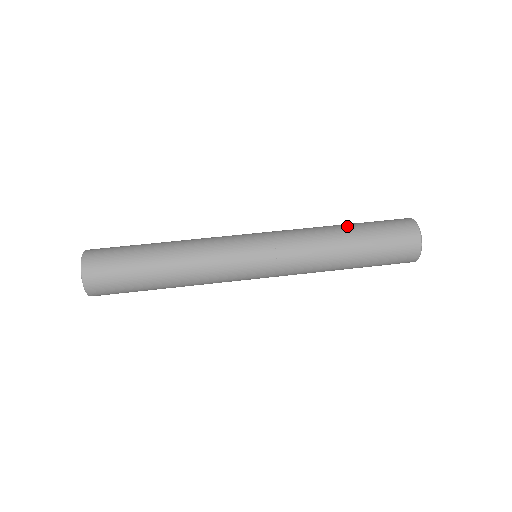
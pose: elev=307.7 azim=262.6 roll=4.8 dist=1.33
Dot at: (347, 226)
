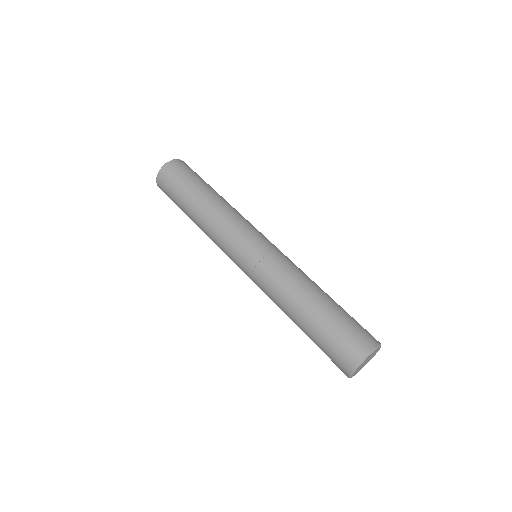
Dot at: occluded
